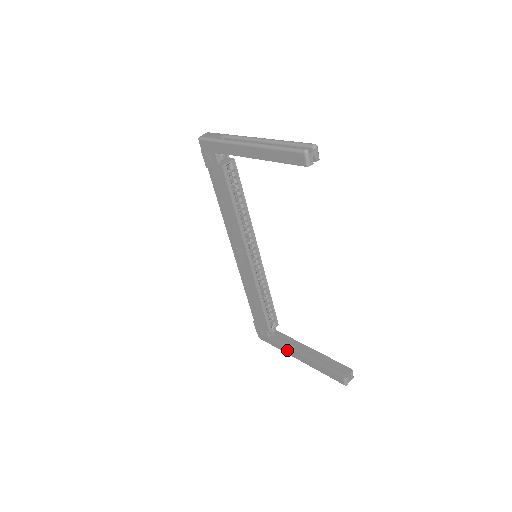
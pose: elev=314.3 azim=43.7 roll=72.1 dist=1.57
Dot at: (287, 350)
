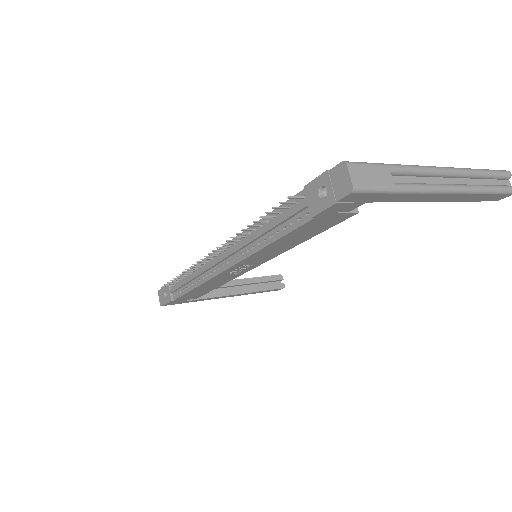
Dot at: (213, 298)
